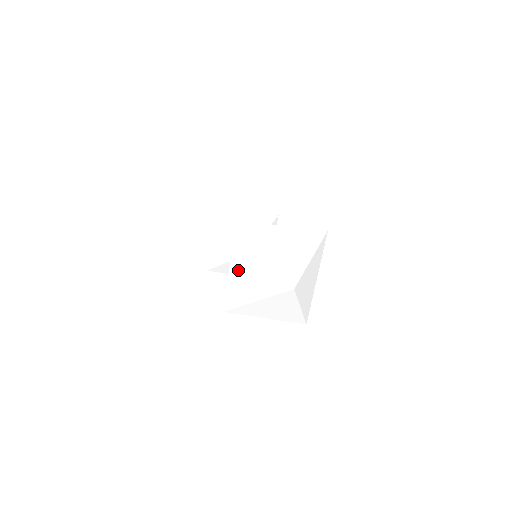
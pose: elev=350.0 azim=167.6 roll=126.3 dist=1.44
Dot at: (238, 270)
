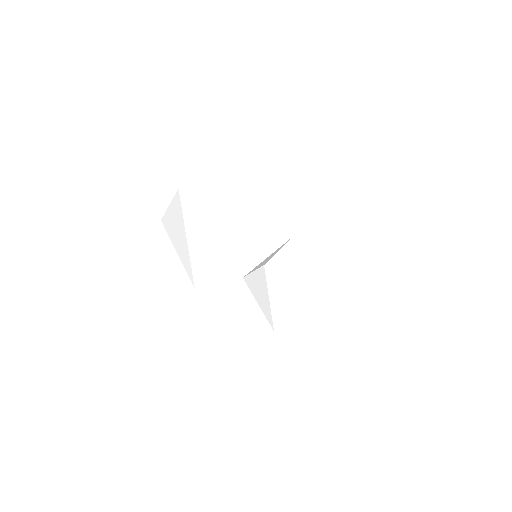
Dot at: occluded
